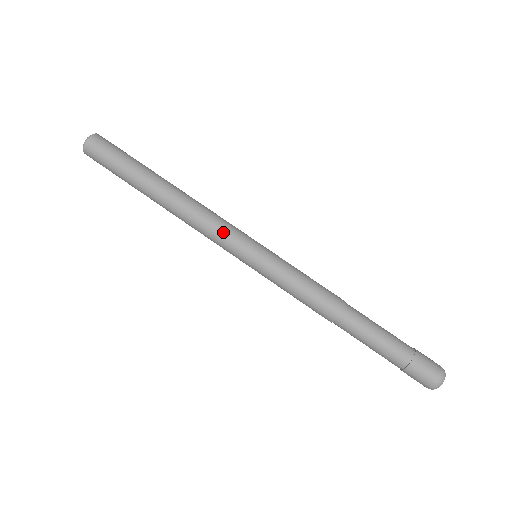
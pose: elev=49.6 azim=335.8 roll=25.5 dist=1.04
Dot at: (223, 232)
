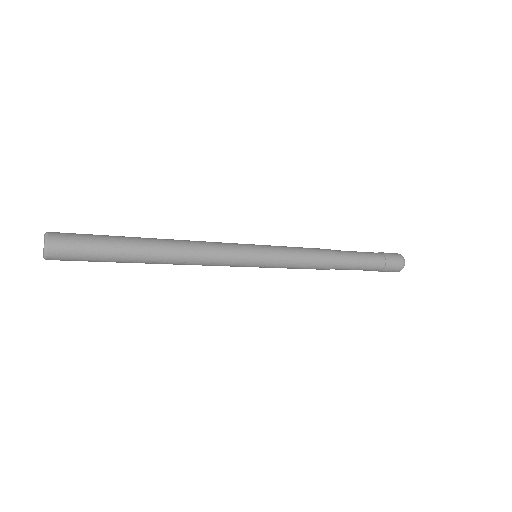
Dot at: (228, 257)
